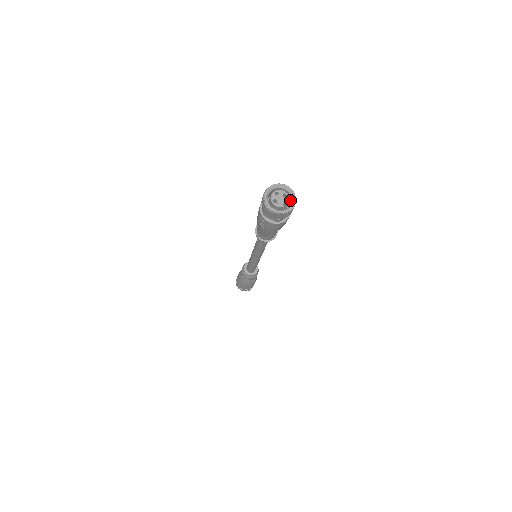
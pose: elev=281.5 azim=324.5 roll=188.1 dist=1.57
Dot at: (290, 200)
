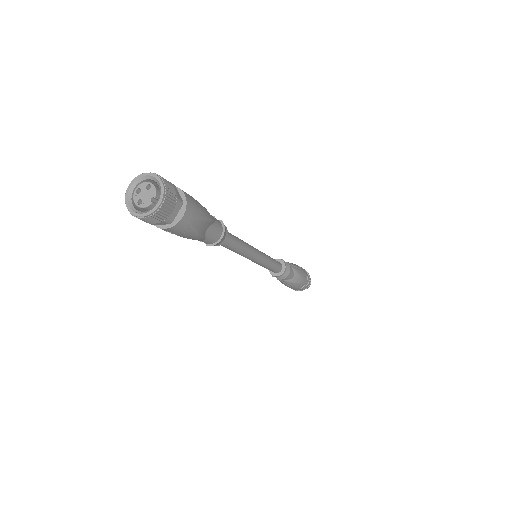
Dot at: (162, 188)
